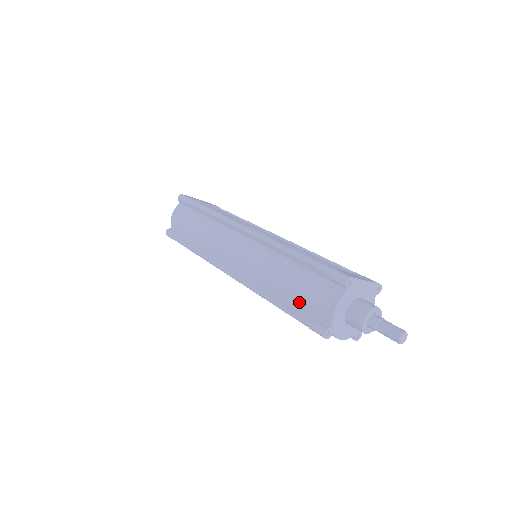
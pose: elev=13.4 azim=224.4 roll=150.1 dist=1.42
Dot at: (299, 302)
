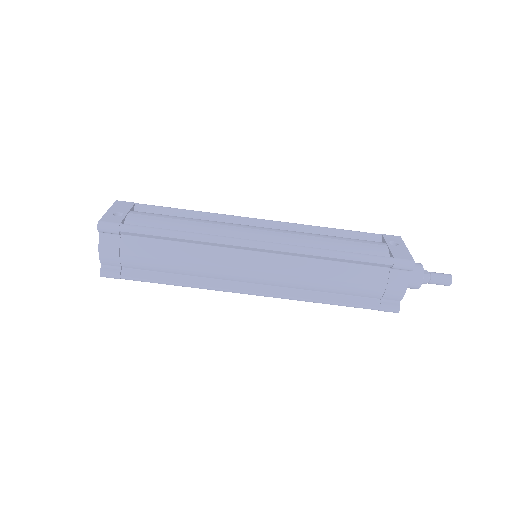
Dot at: (359, 294)
